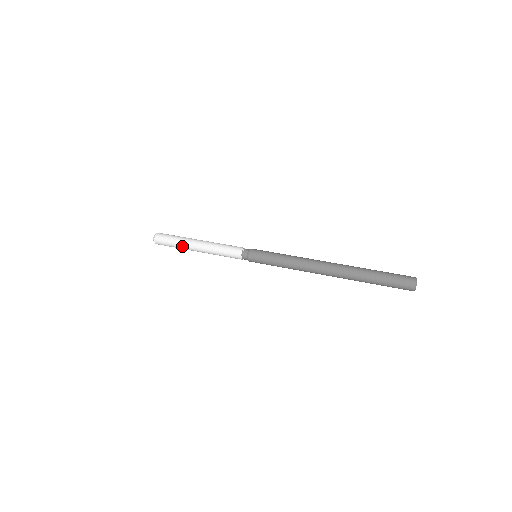
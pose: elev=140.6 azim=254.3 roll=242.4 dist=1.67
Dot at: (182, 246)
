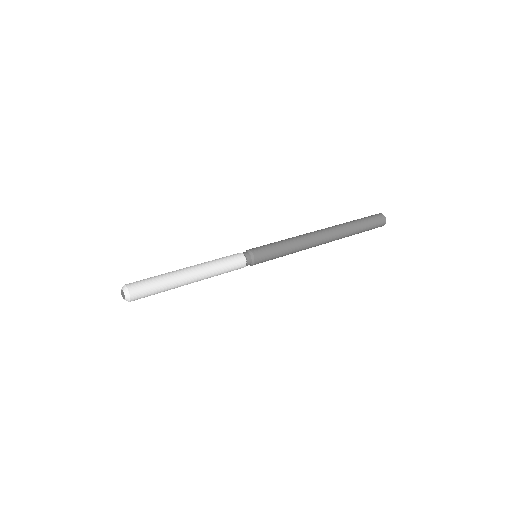
Dot at: (170, 276)
